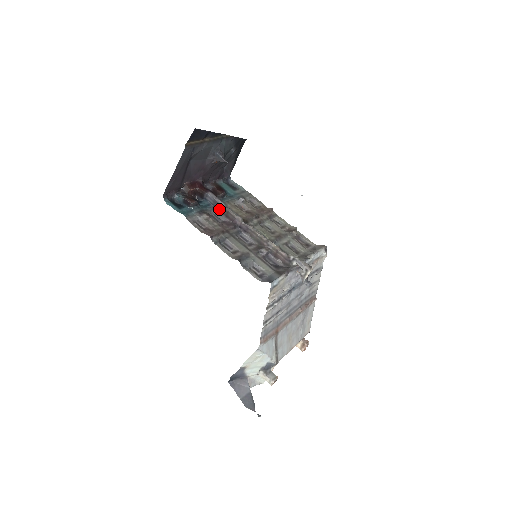
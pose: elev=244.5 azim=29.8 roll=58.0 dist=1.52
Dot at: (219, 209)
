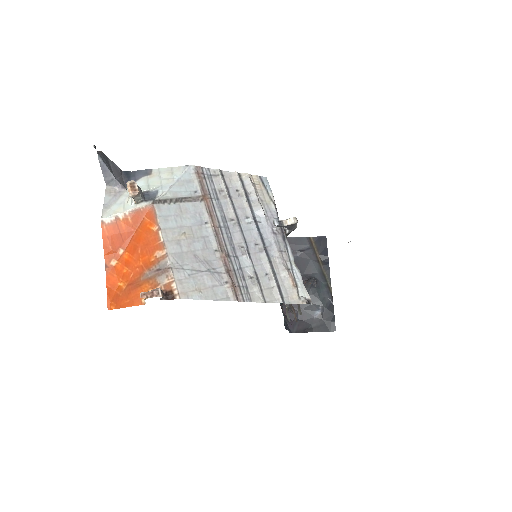
Dot at: occluded
